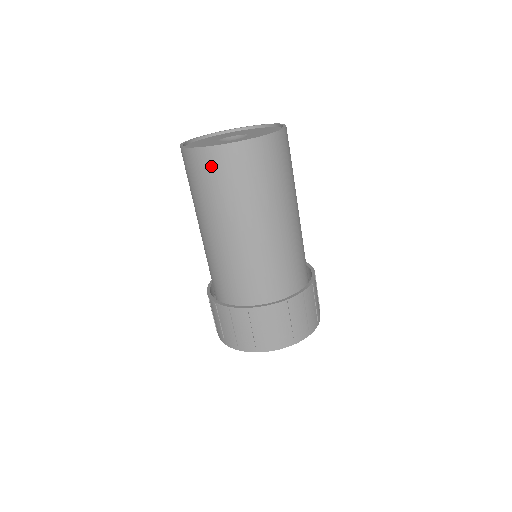
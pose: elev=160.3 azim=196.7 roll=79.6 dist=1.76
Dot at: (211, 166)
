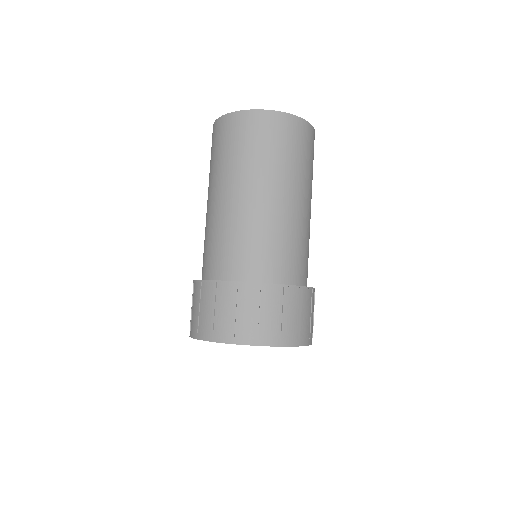
Dot at: (297, 134)
